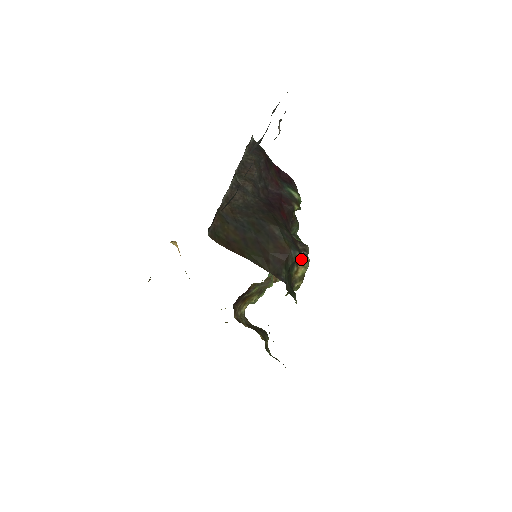
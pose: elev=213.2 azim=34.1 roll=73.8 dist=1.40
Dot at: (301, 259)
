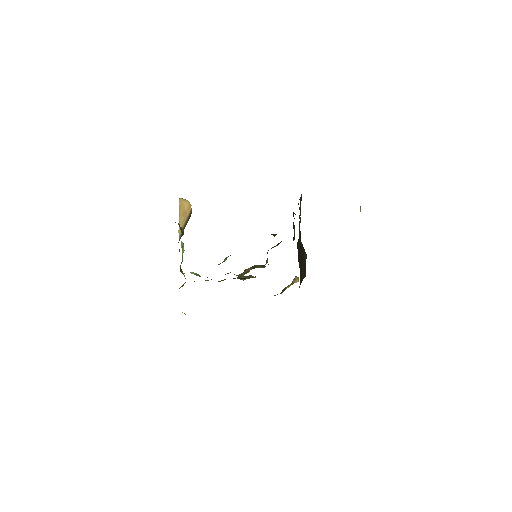
Dot at: (295, 279)
